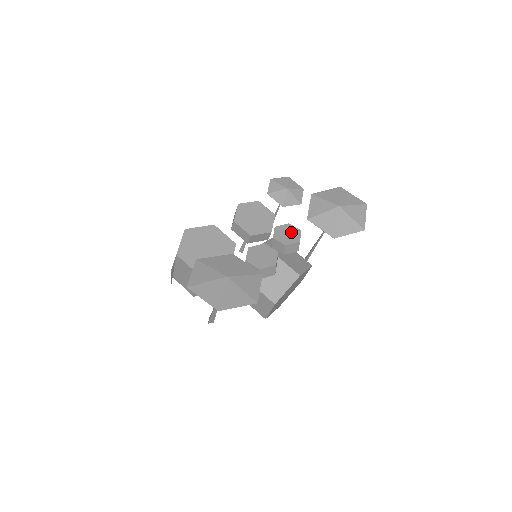
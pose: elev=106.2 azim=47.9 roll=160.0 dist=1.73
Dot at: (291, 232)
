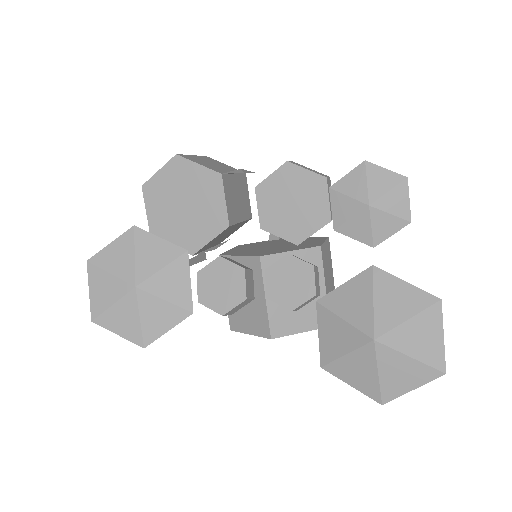
Dot at: (298, 284)
